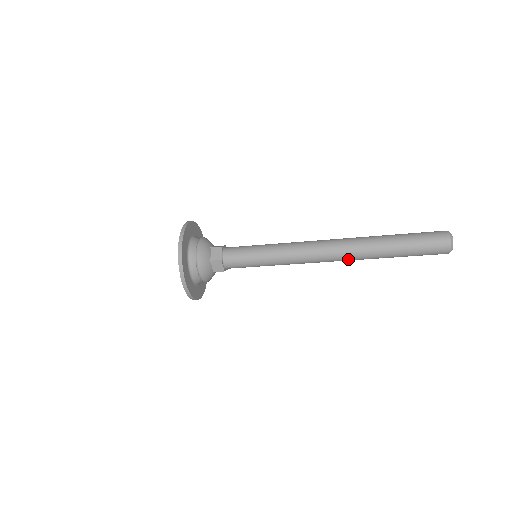
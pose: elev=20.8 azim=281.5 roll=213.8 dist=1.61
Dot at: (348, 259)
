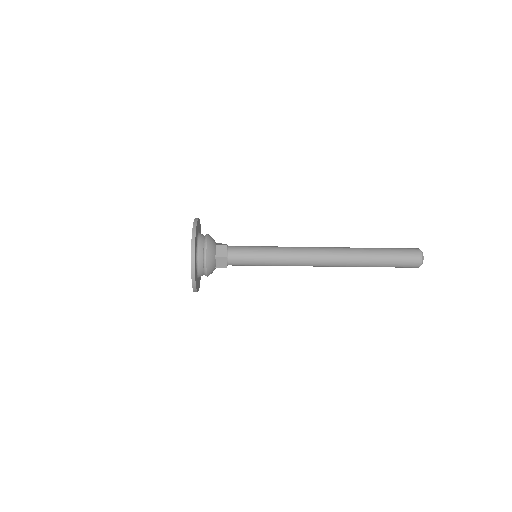
Dot at: (338, 266)
